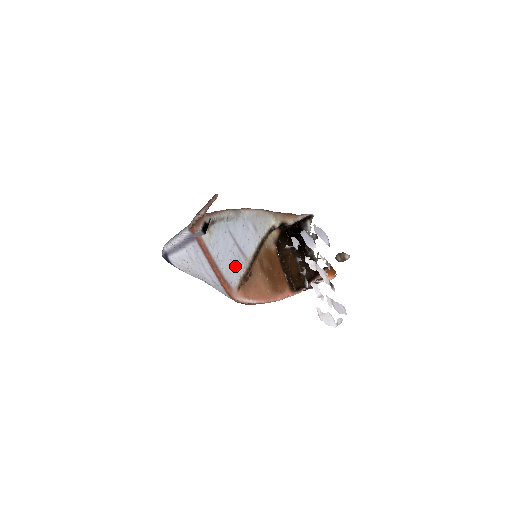
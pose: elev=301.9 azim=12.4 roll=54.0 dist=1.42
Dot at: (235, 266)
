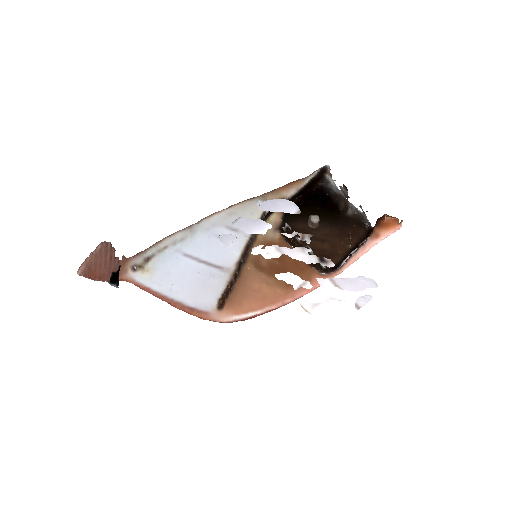
Dot at: (208, 286)
